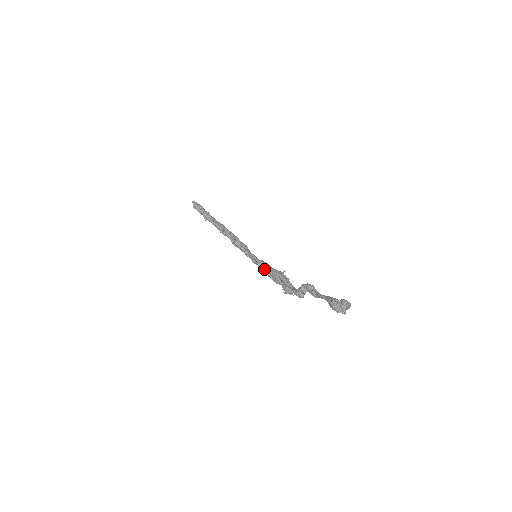
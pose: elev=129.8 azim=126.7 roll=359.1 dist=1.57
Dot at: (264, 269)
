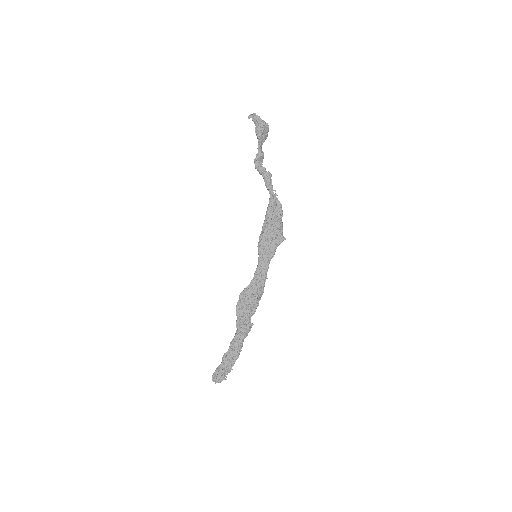
Dot at: (262, 237)
